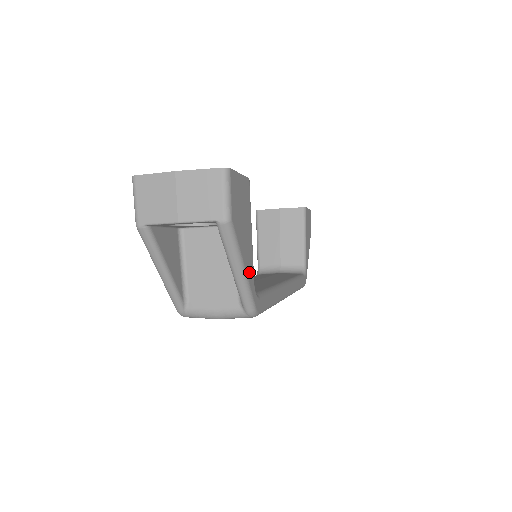
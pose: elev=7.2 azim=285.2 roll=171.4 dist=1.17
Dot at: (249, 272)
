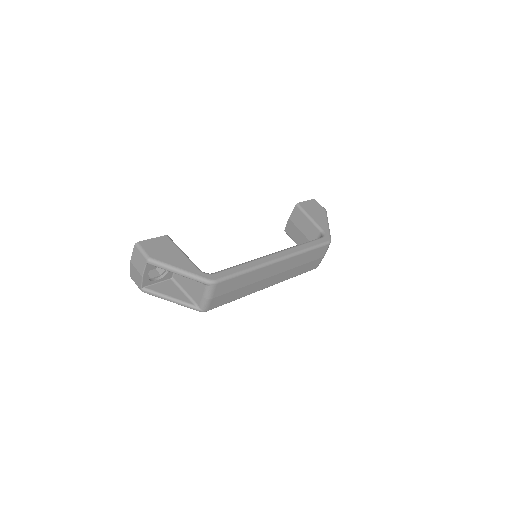
Dot at: (188, 268)
